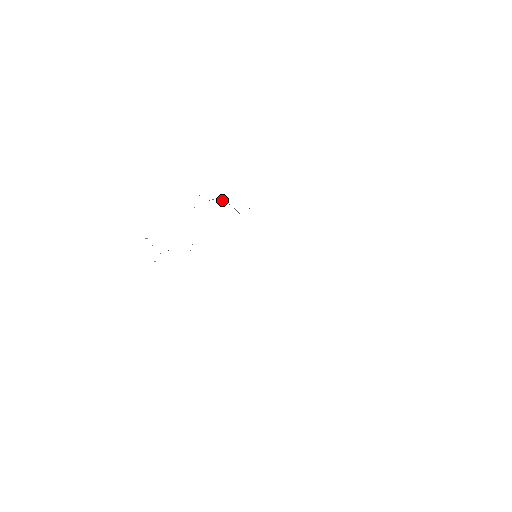
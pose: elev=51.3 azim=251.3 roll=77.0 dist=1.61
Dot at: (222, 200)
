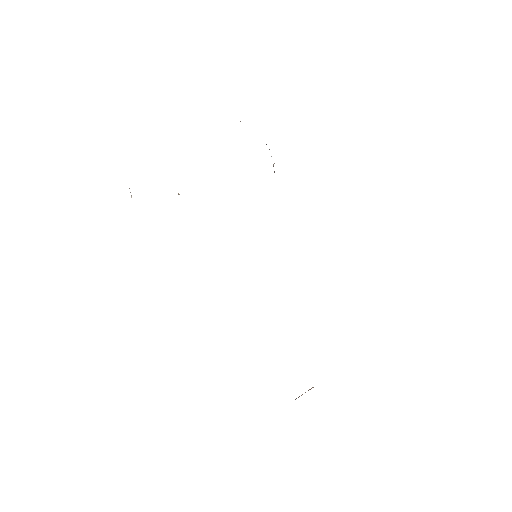
Dot at: occluded
